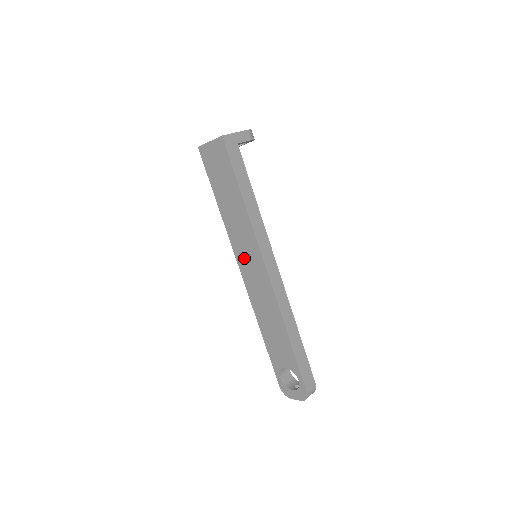
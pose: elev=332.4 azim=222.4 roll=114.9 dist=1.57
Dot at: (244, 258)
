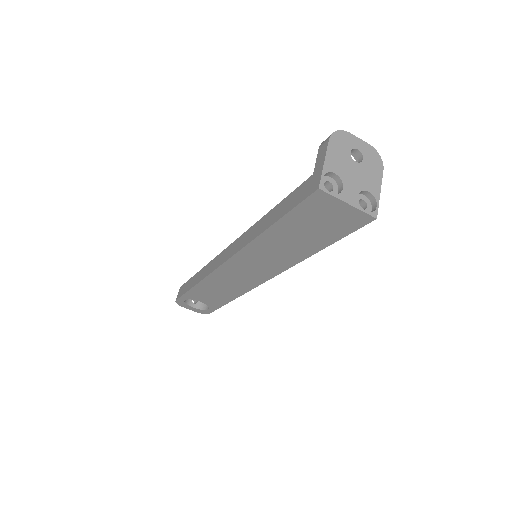
Dot at: (247, 263)
